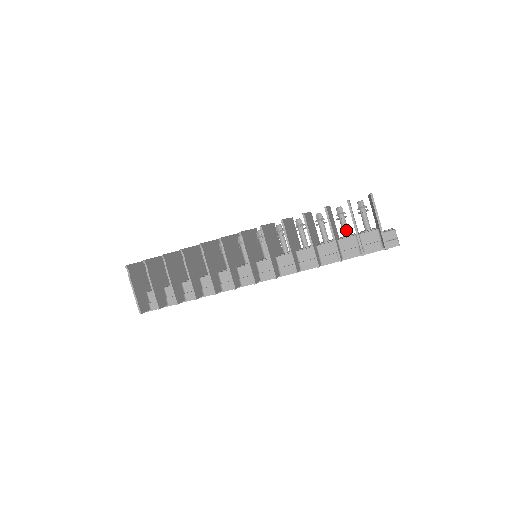
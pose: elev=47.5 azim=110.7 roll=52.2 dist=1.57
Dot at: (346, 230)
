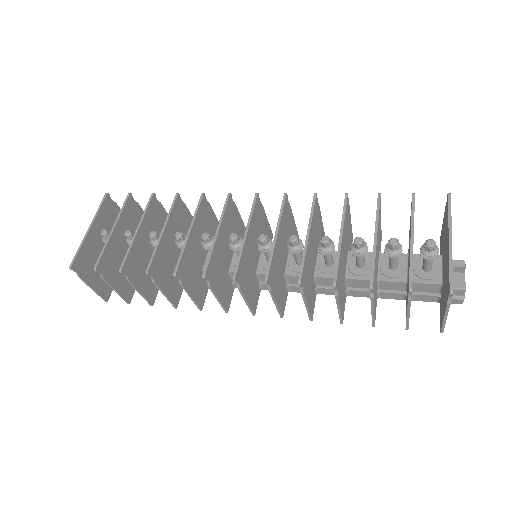
Dot at: (394, 265)
